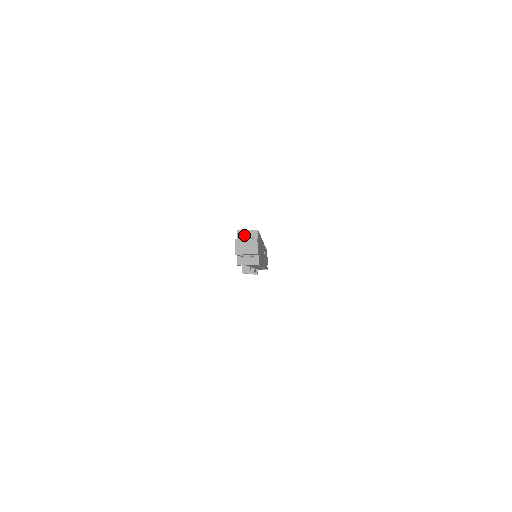
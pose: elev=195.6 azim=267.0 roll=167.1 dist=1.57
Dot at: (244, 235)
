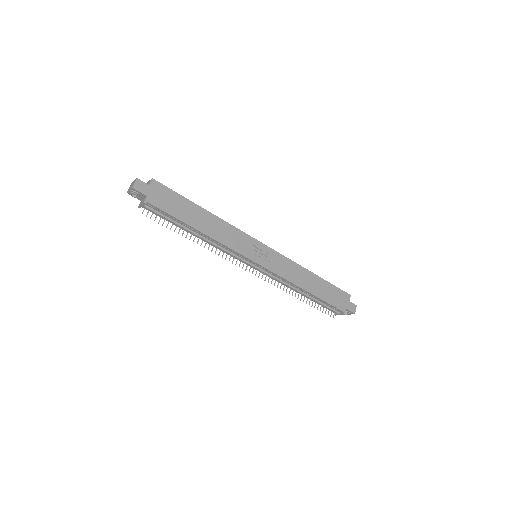
Dot at: occluded
